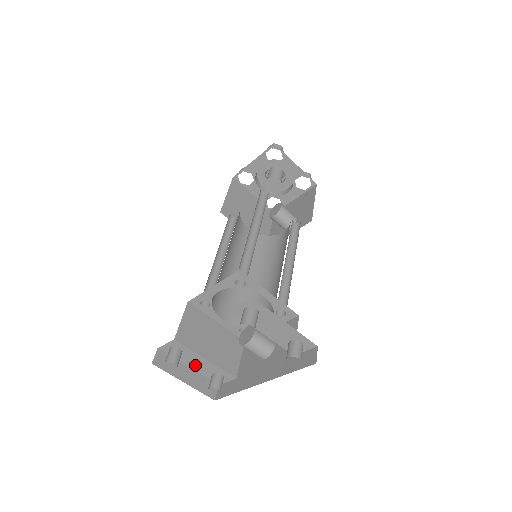
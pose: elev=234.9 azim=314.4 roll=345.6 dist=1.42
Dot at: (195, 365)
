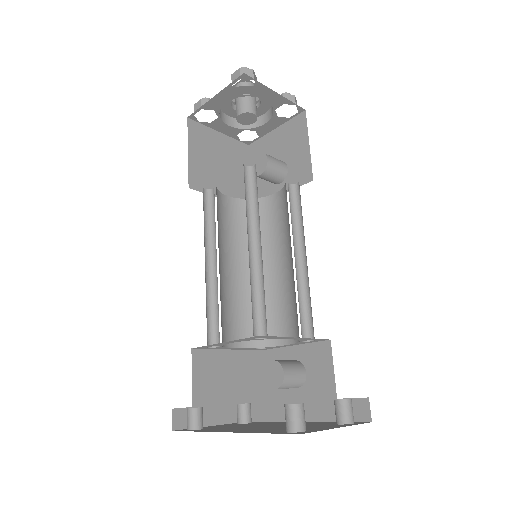
Dot at: occluded
